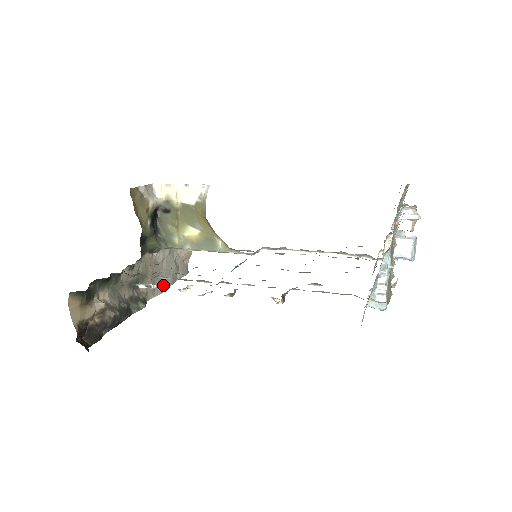
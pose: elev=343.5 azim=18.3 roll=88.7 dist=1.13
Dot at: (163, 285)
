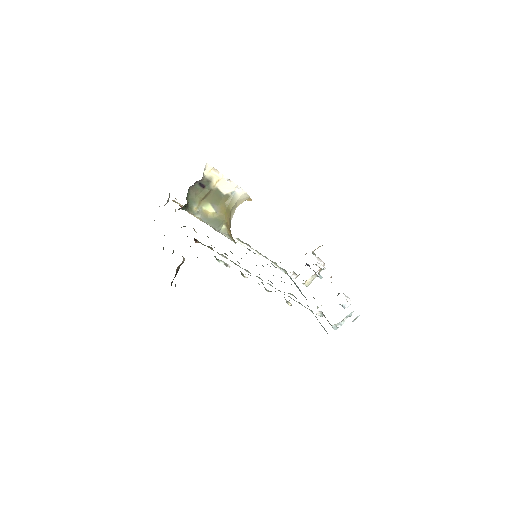
Dot at: occluded
